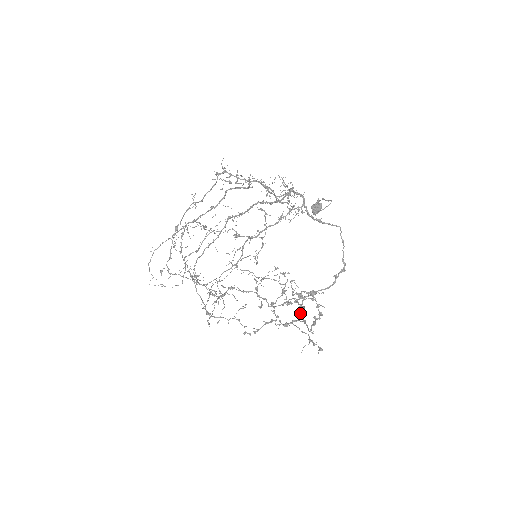
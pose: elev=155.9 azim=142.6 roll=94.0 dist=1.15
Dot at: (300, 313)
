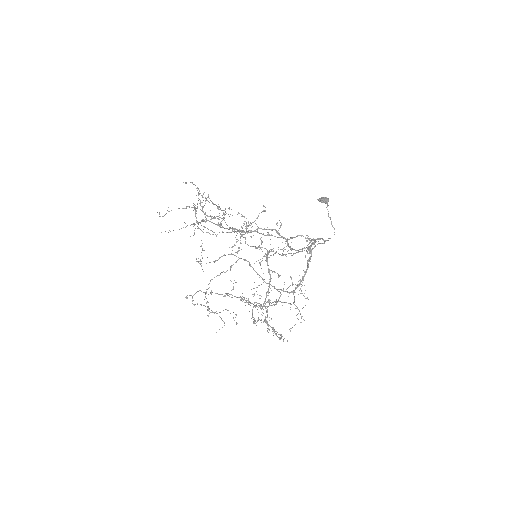
Dot at: (267, 309)
